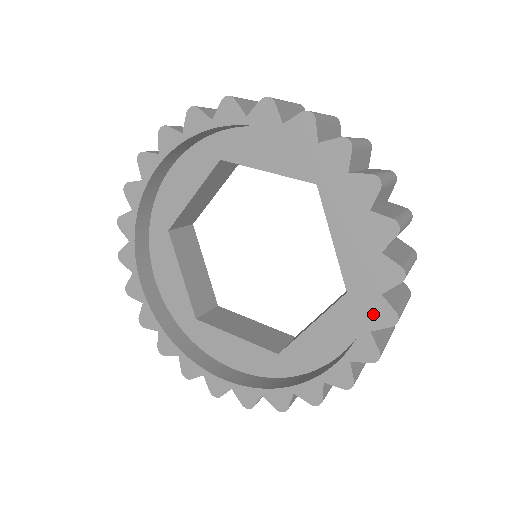
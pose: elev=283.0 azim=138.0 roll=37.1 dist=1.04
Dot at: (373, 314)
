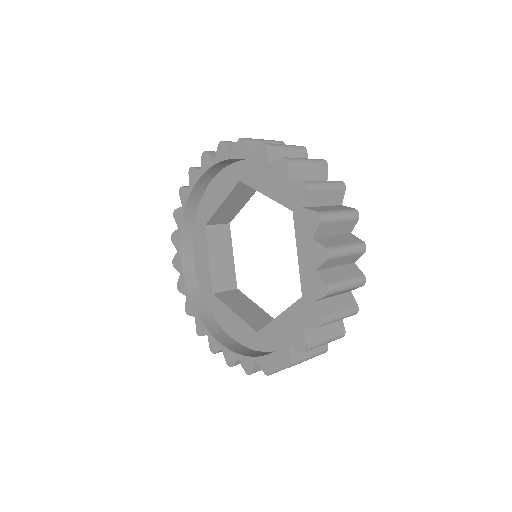
Dot at: (246, 359)
